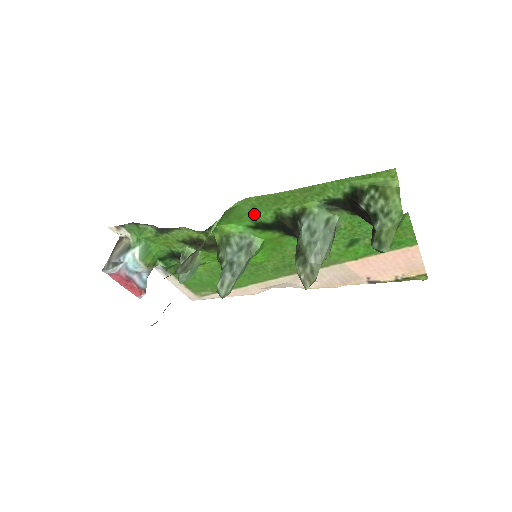
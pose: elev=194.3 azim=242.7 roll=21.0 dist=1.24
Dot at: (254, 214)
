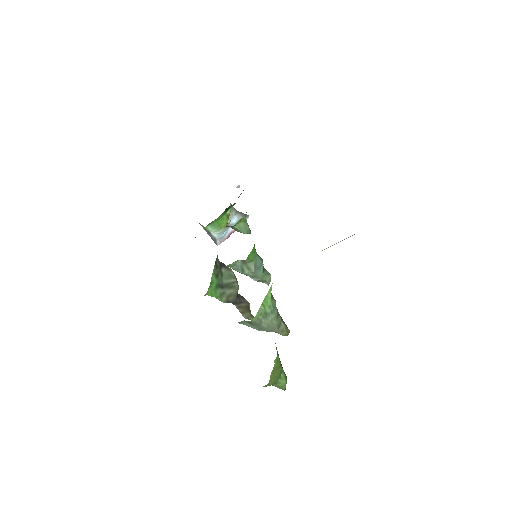
Dot at: occluded
